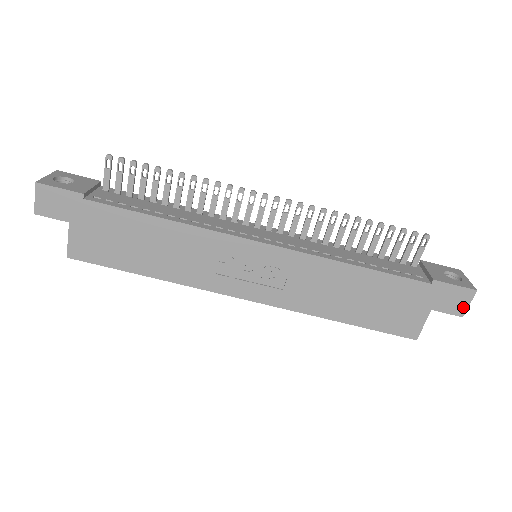
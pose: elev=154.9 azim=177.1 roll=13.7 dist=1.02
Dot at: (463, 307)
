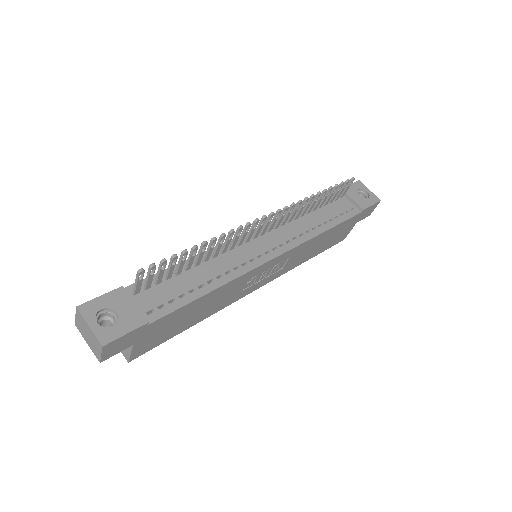
Dot at: (371, 212)
